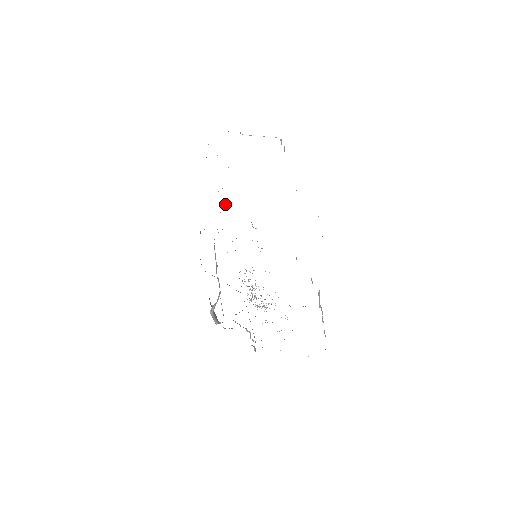
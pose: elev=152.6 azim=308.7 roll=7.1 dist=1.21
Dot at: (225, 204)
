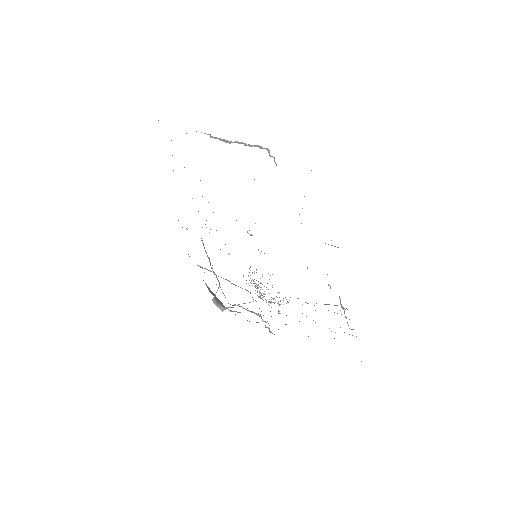
Dot at: occluded
